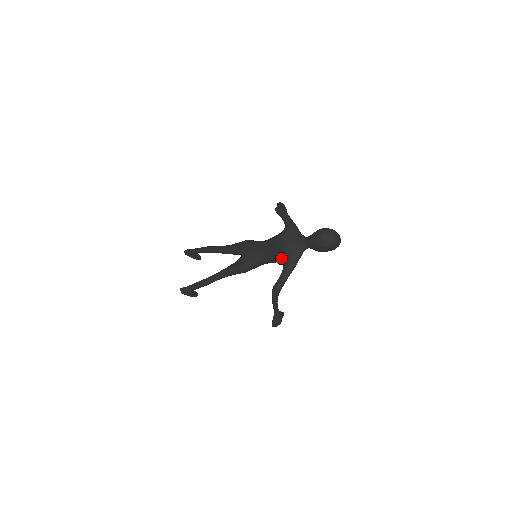
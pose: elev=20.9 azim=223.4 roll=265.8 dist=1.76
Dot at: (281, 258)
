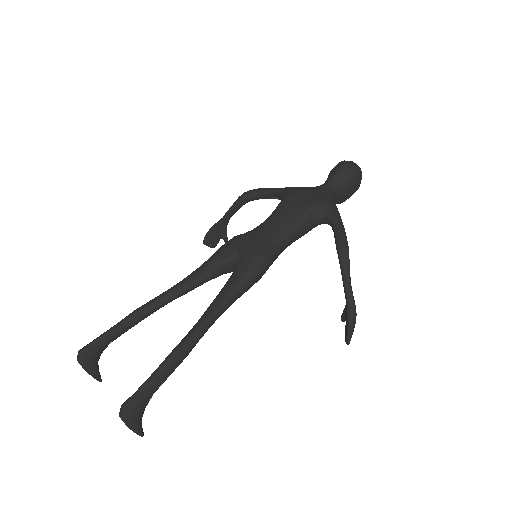
Dot at: (316, 210)
